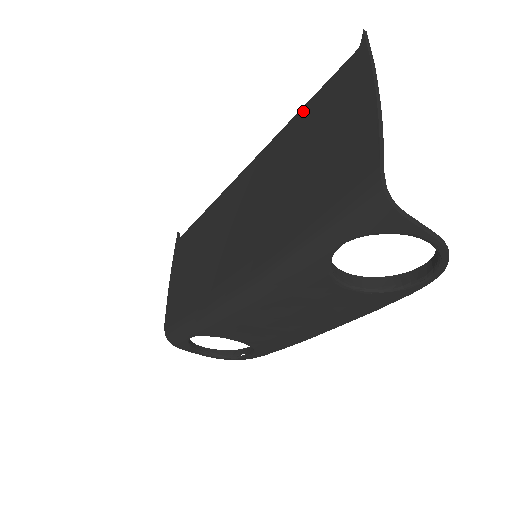
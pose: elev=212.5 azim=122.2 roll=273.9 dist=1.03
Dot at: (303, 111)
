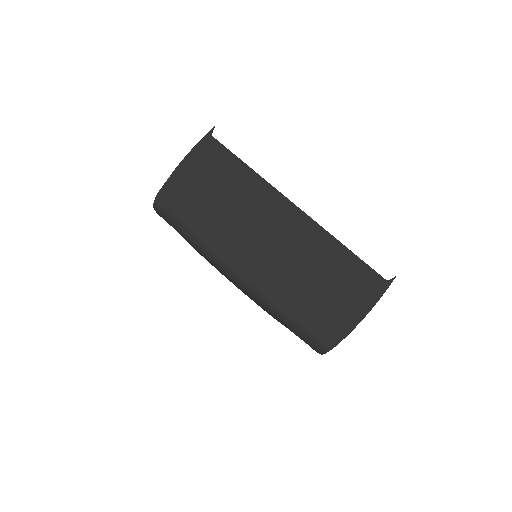
Dot at: (348, 253)
